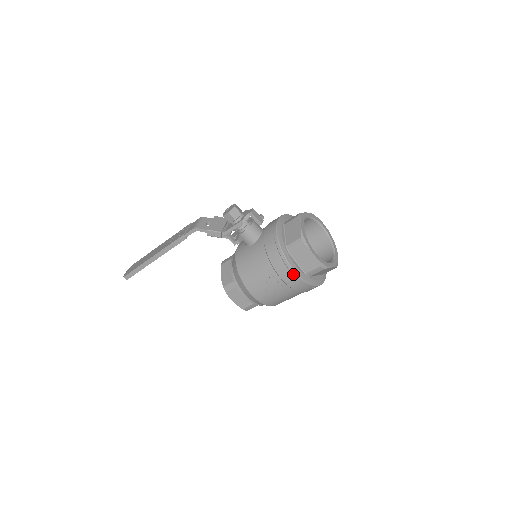
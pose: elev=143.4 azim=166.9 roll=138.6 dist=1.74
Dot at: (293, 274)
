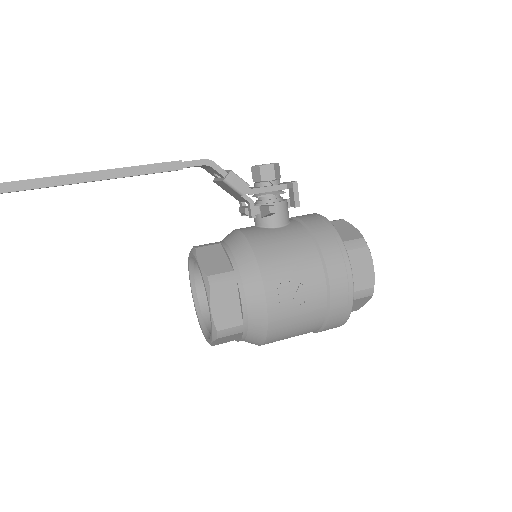
Dot at: (349, 281)
